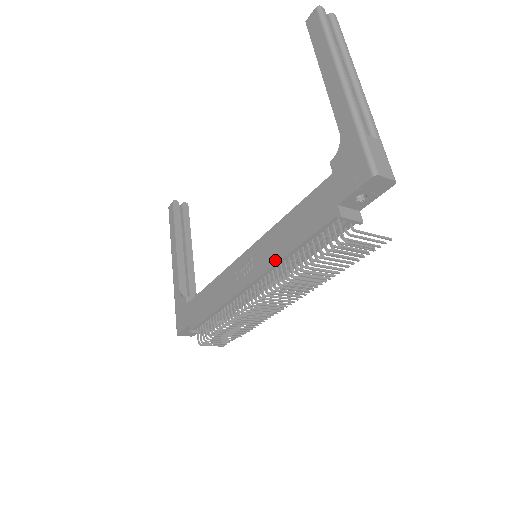
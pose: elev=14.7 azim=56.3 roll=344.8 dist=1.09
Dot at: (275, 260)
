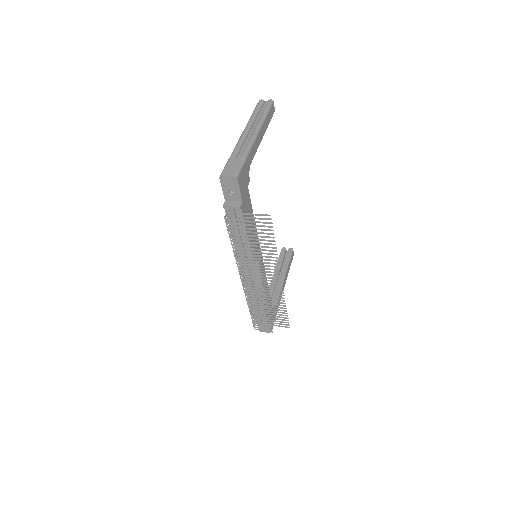
Dot at: occluded
